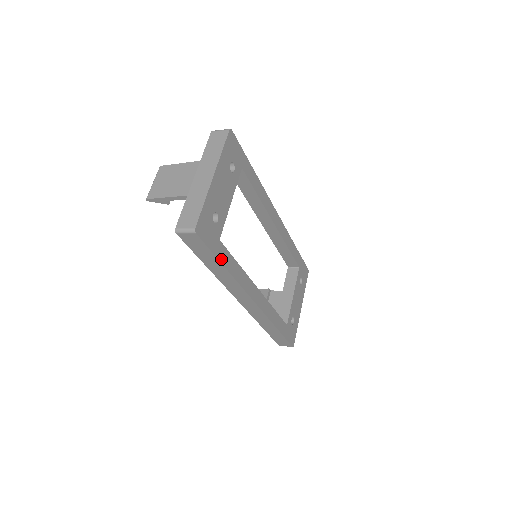
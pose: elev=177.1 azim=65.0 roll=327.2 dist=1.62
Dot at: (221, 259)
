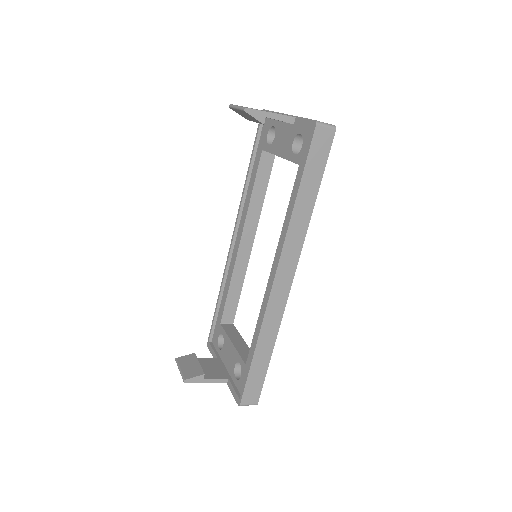
Dot at: (318, 185)
